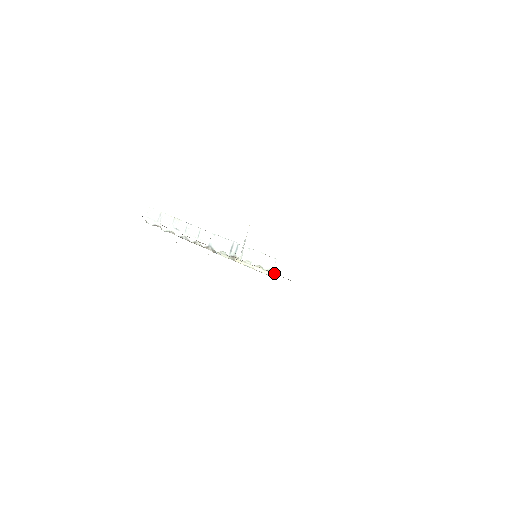
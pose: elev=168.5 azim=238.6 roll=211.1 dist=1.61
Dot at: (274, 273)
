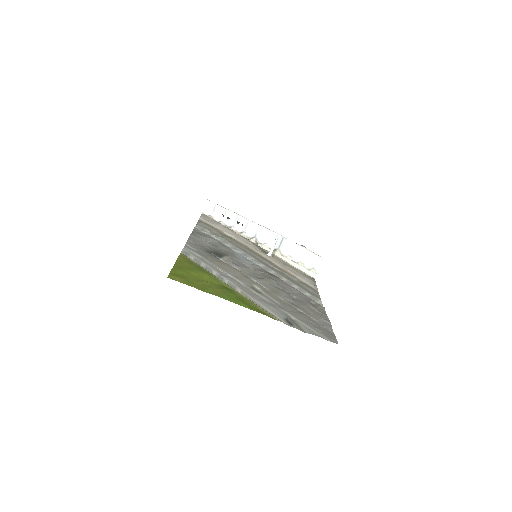
Dot at: (316, 273)
